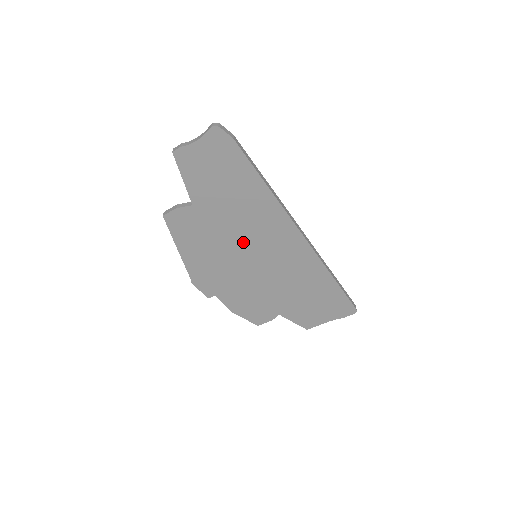
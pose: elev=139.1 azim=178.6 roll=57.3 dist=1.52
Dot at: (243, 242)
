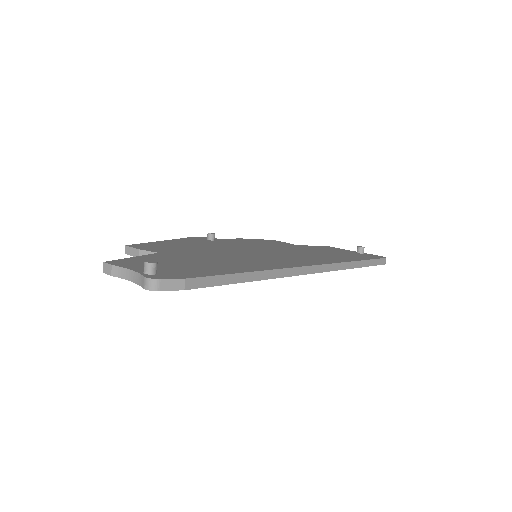
Dot at: occluded
